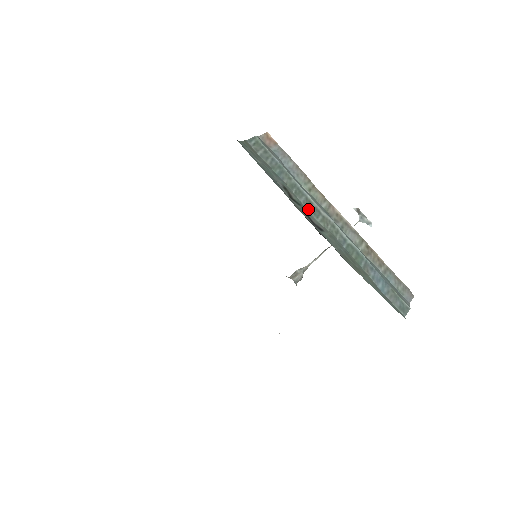
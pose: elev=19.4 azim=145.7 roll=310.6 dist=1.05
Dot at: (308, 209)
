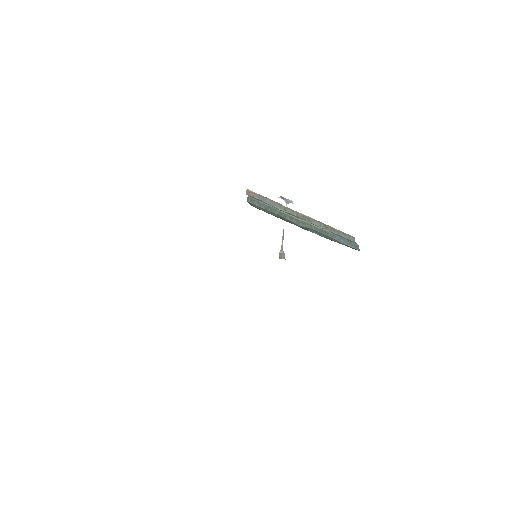
Dot at: (294, 222)
